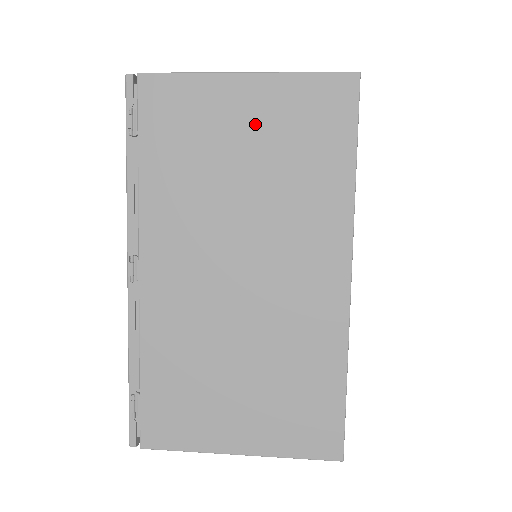
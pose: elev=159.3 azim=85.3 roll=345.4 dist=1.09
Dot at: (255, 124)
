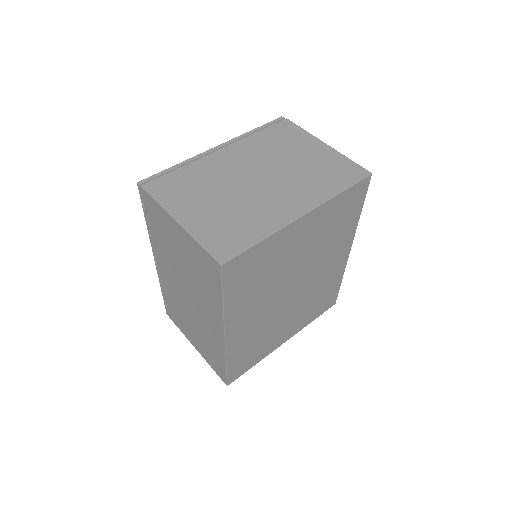
Dot at: (184, 247)
